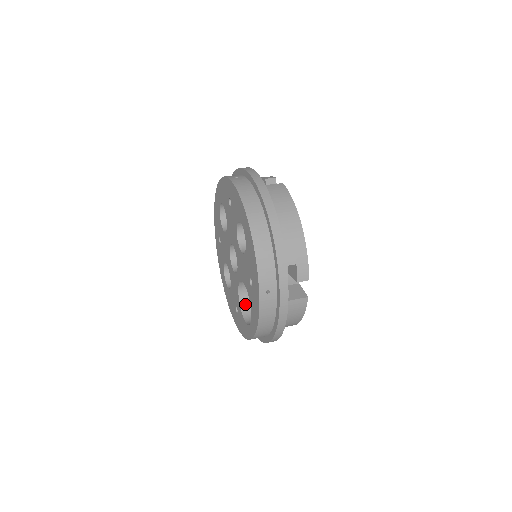
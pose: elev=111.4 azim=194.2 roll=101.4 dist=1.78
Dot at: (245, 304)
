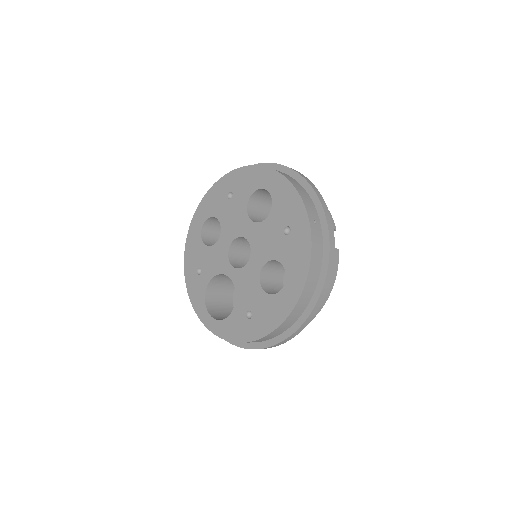
Dot at: (214, 282)
